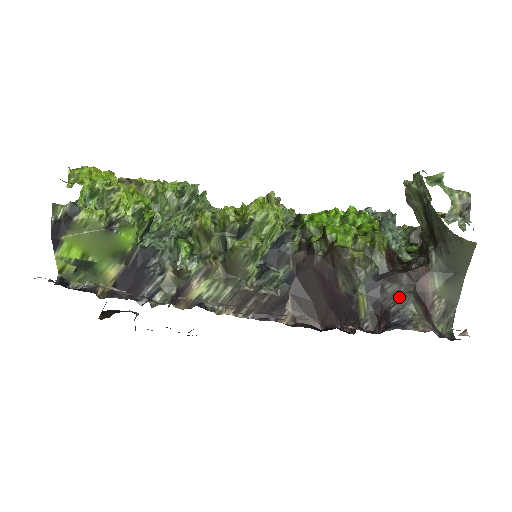
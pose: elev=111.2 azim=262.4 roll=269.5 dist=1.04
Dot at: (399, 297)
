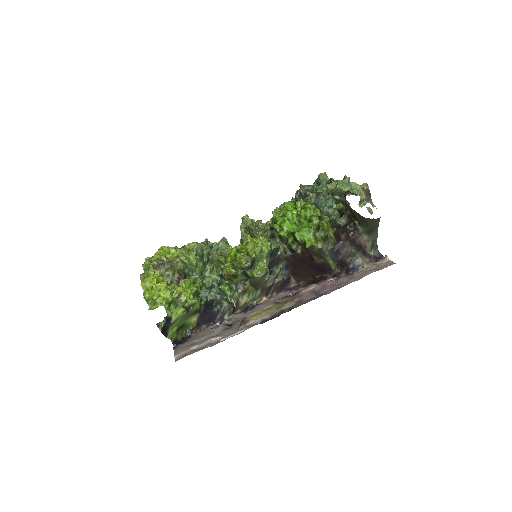
Dot at: (349, 254)
